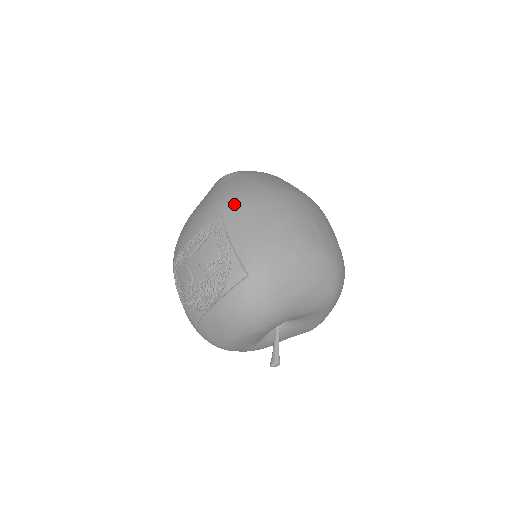
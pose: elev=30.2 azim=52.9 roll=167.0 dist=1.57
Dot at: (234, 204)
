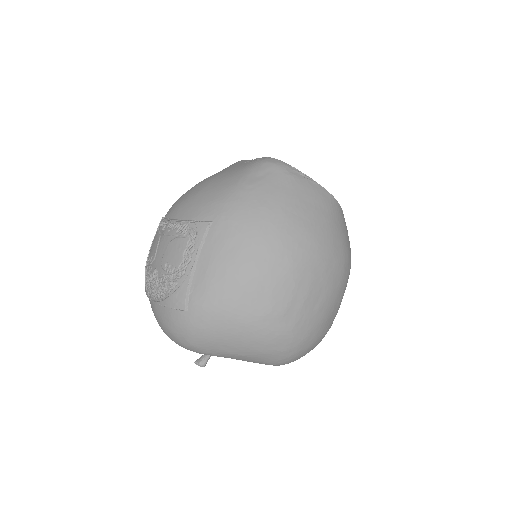
Dot at: (231, 222)
